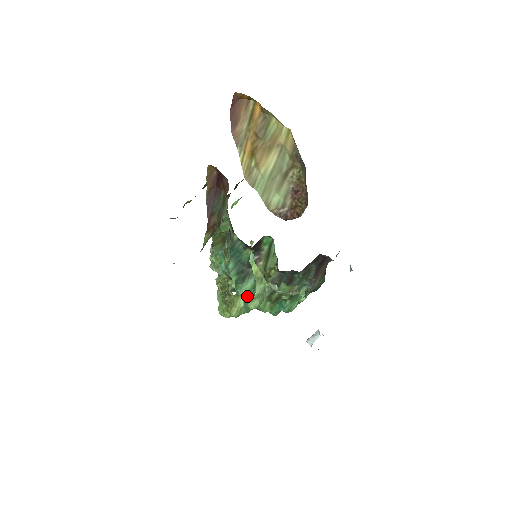
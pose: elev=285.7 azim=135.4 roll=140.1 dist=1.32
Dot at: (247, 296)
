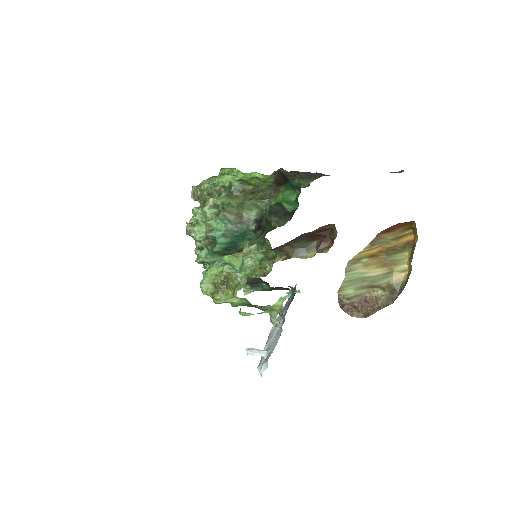
Dot at: (210, 263)
